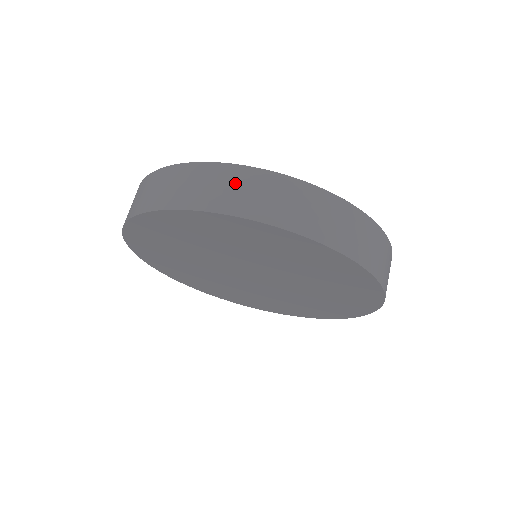
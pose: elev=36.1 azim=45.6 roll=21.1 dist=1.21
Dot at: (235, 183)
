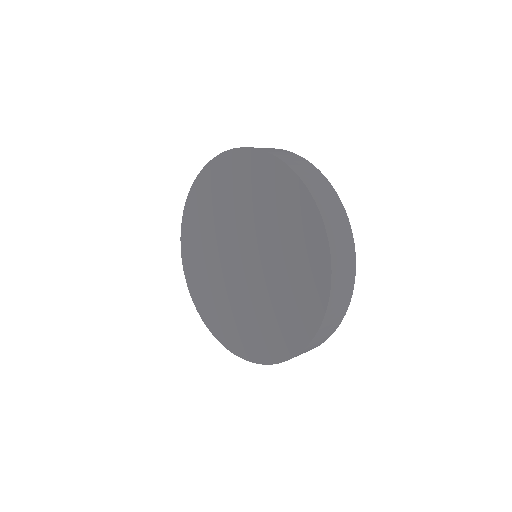
Dot at: (318, 179)
